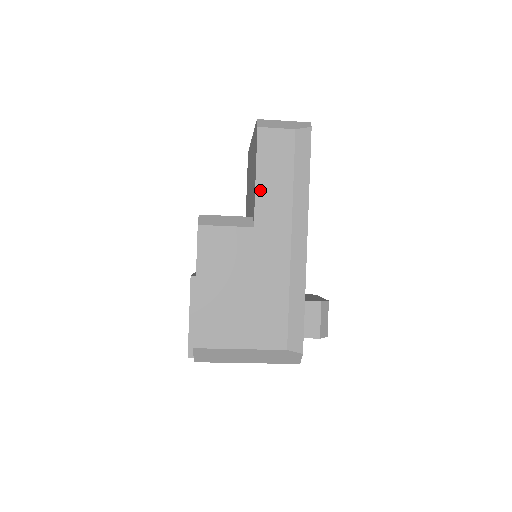
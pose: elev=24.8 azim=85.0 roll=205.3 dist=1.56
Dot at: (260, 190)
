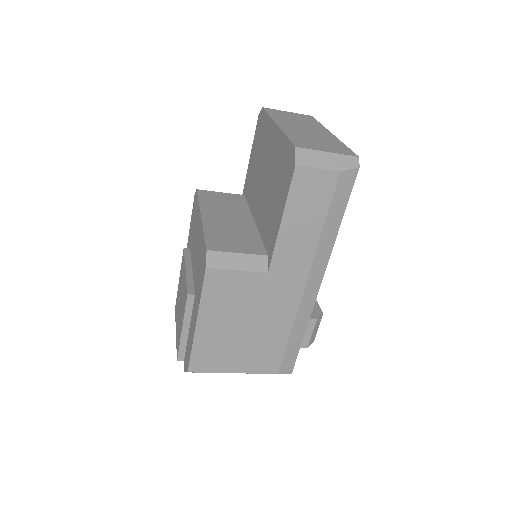
Dot at: (283, 236)
